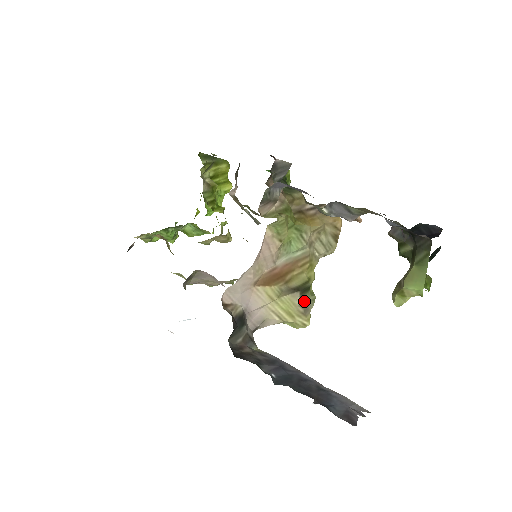
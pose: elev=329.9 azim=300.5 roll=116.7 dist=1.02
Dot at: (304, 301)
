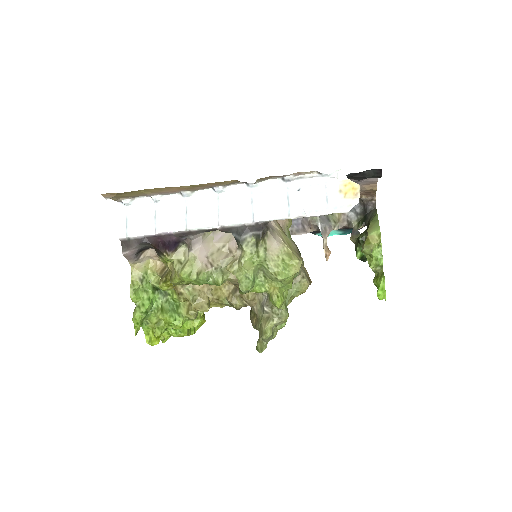
Dot at: (298, 252)
